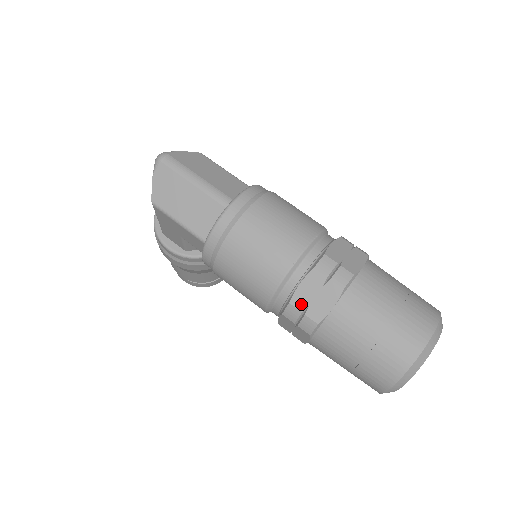
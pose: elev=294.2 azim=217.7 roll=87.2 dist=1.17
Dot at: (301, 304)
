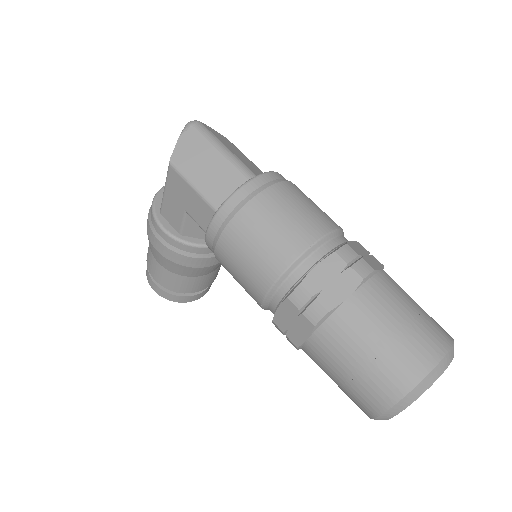
Dot at: (313, 287)
